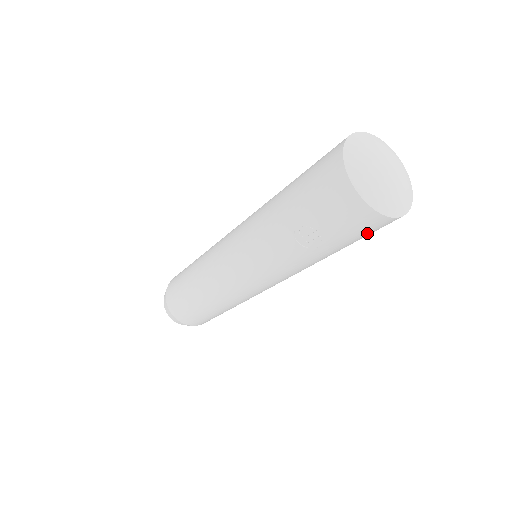
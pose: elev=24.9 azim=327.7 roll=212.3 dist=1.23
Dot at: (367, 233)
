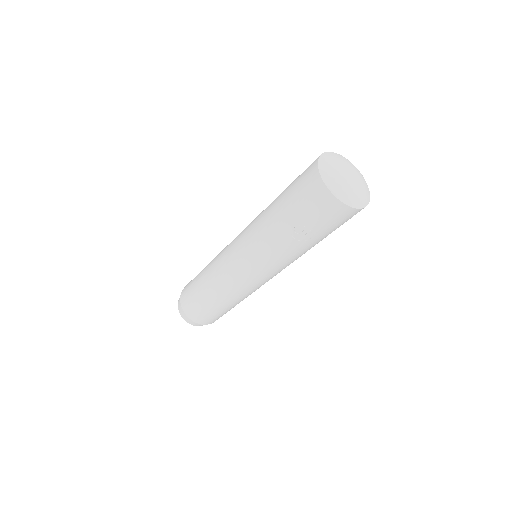
Dot at: (343, 222)
